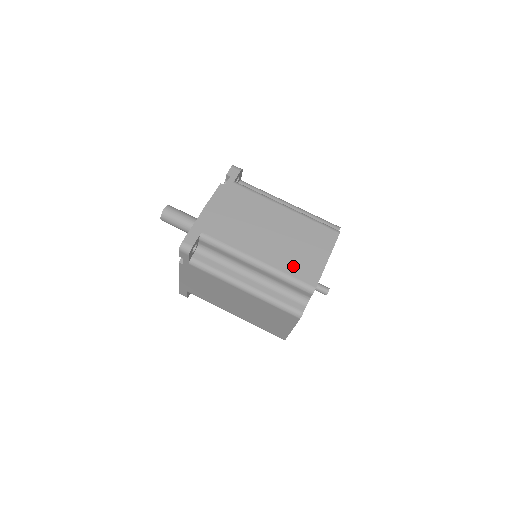
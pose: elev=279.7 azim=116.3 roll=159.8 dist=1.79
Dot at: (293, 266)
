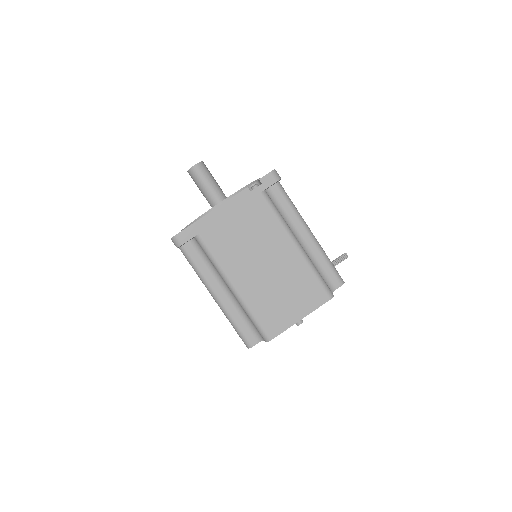
Dot at: (264, 310)
